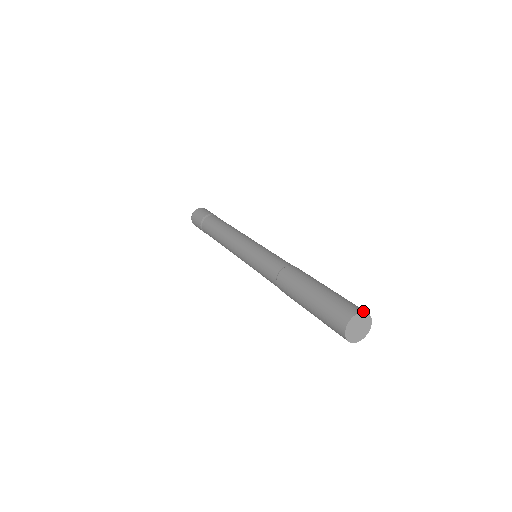
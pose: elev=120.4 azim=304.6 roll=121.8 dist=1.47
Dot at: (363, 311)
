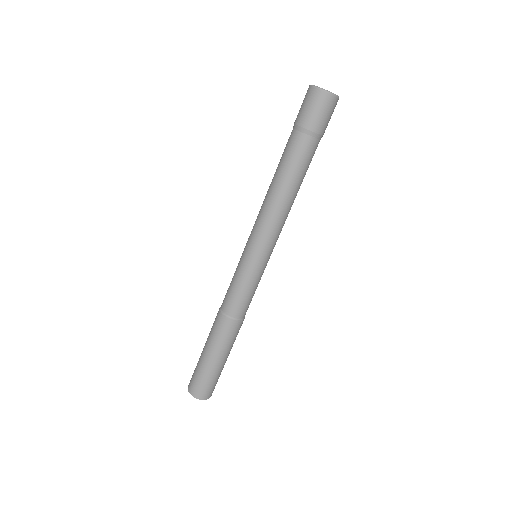
Dot at: (204, 399)
